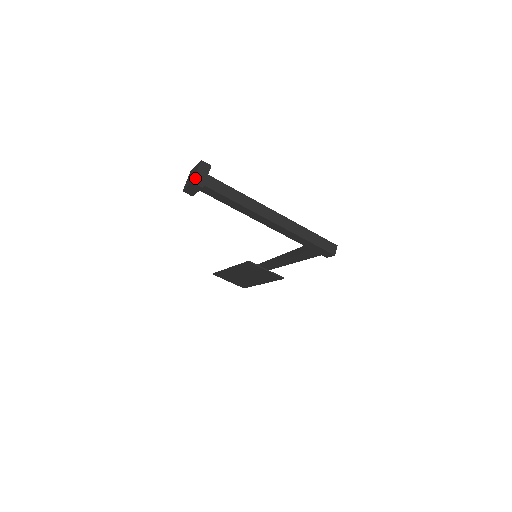
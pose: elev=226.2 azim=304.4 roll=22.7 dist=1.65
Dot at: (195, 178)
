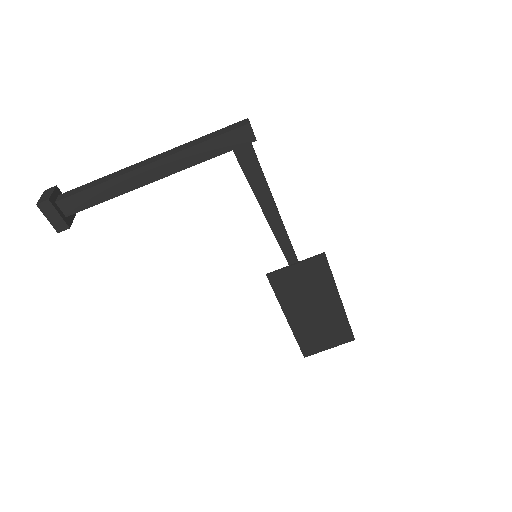
Dot at: (39, 201)
